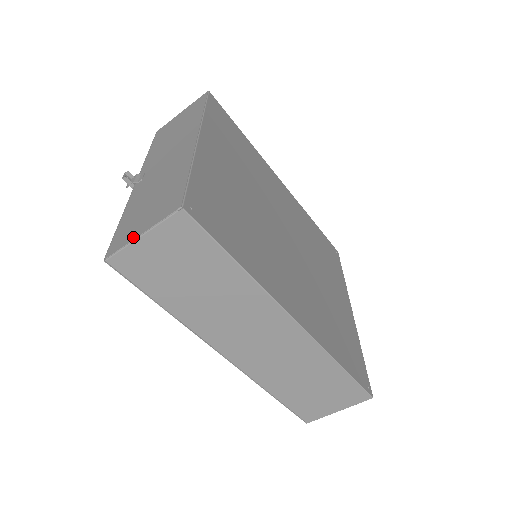
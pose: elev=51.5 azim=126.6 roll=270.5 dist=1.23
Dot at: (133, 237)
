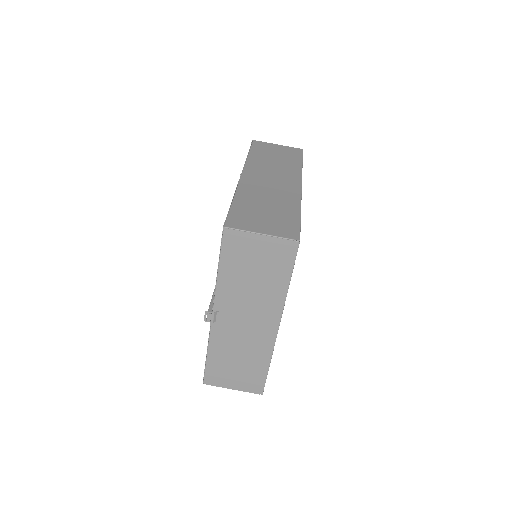
Dot at: occluded
